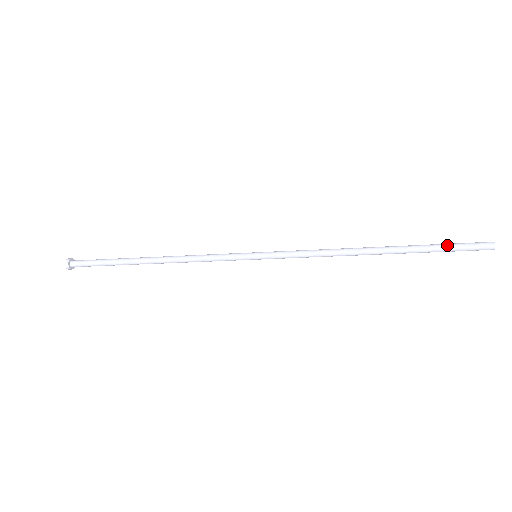
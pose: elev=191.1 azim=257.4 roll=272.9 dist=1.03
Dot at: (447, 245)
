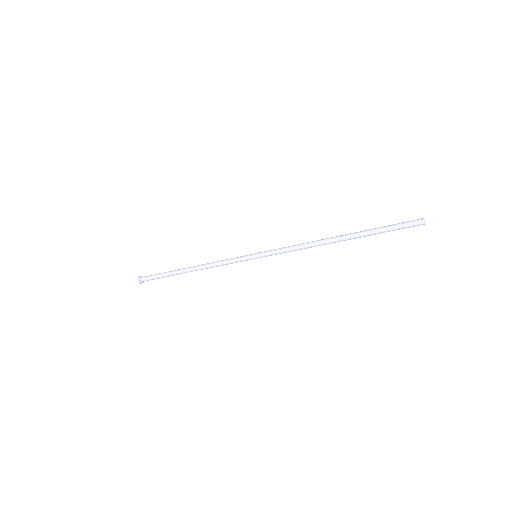
Dot at: (388, 229)
